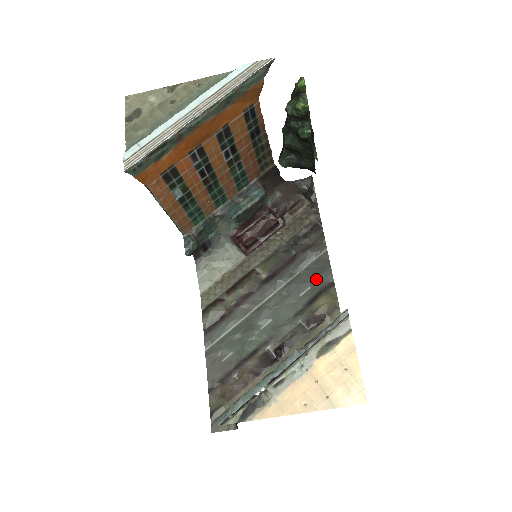
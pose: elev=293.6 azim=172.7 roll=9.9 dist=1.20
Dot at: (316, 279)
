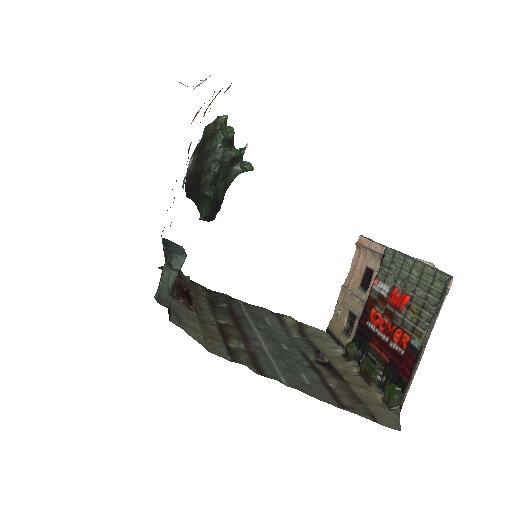
Dot at: (262, 313)
